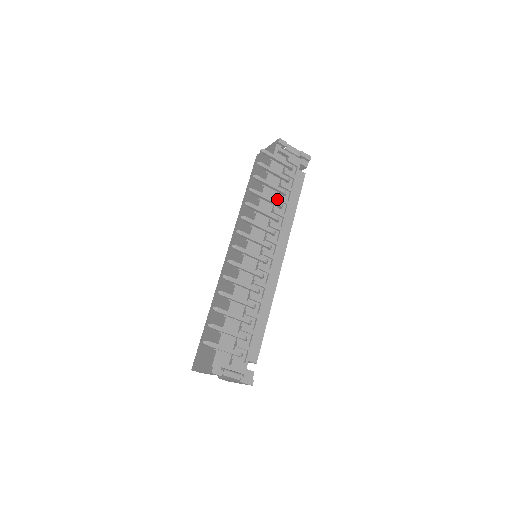
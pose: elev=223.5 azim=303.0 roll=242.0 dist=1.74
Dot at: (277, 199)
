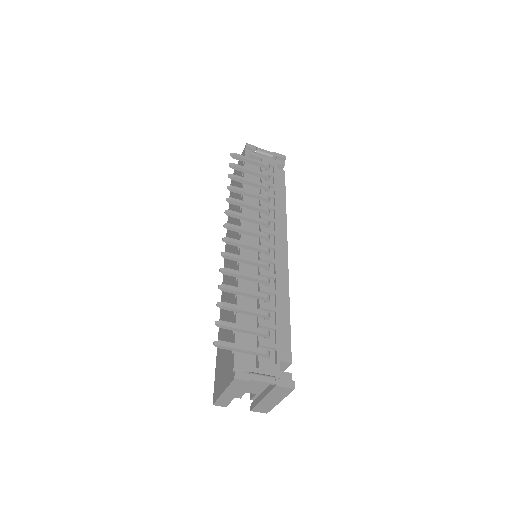
Dot at: occluded
